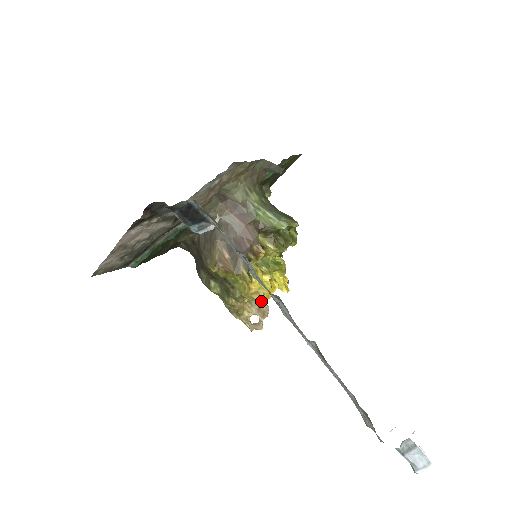
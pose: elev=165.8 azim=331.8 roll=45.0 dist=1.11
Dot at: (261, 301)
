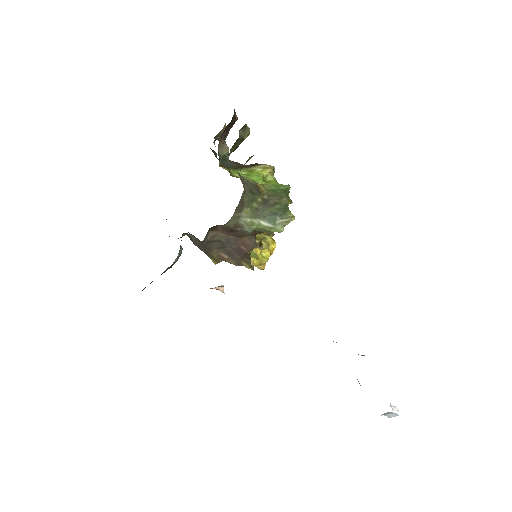
Dot at: (263, 269)
